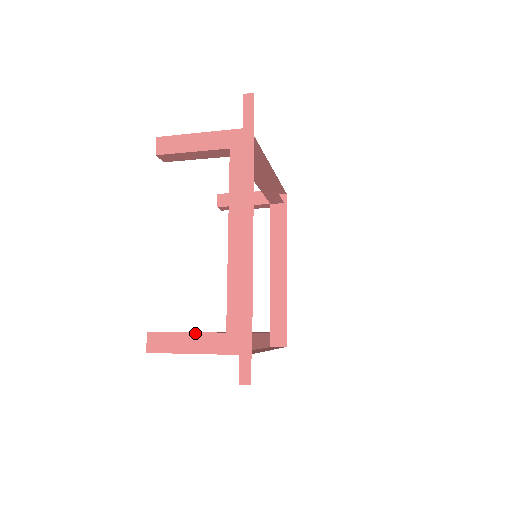
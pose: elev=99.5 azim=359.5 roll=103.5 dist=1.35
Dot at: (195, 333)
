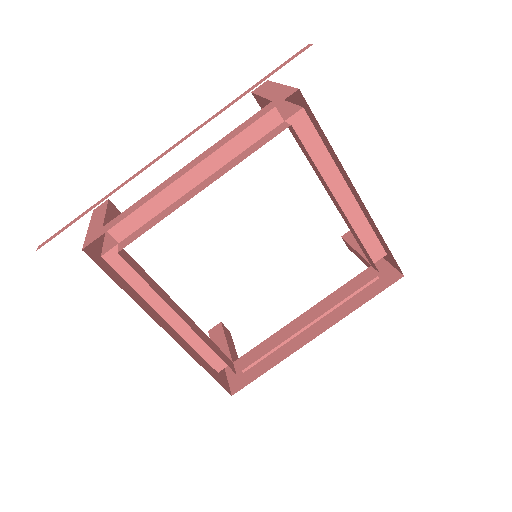
Dot at: (104, 215)
